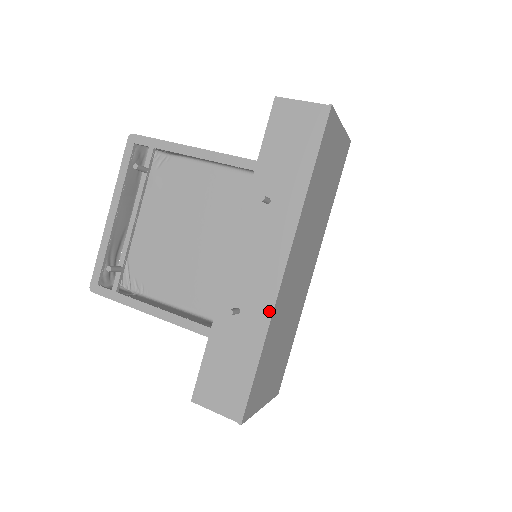
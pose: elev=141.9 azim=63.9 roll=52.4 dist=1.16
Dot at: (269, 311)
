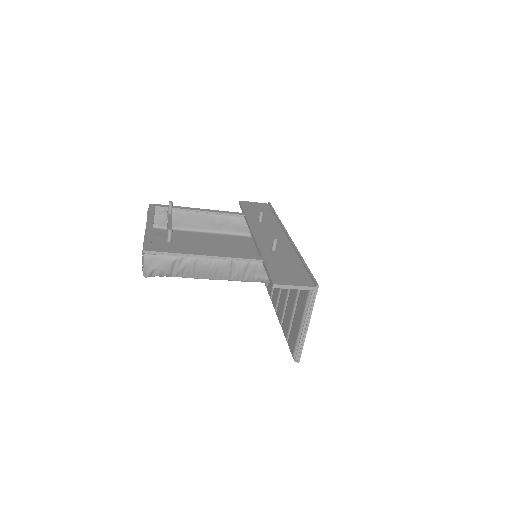
Dot at: (293, 248)
